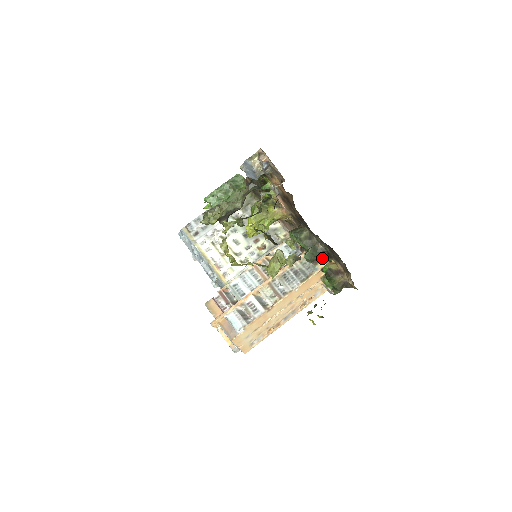
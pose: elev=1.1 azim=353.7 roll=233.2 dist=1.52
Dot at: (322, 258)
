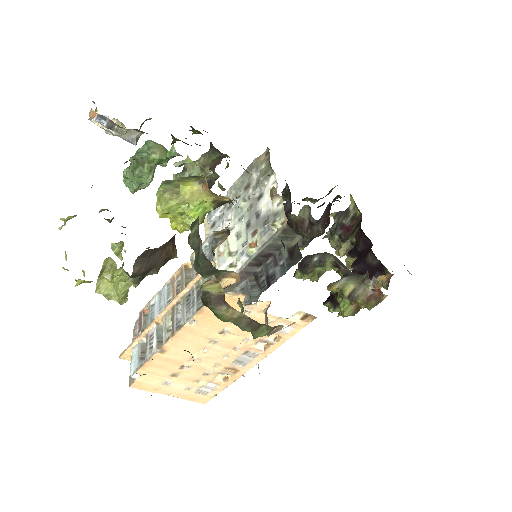
Dot at: (218, 270)
